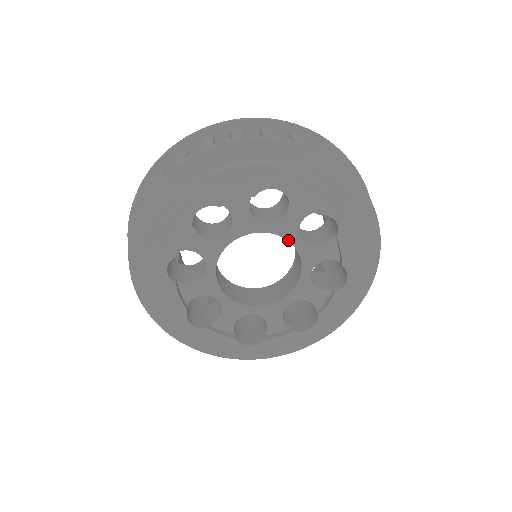
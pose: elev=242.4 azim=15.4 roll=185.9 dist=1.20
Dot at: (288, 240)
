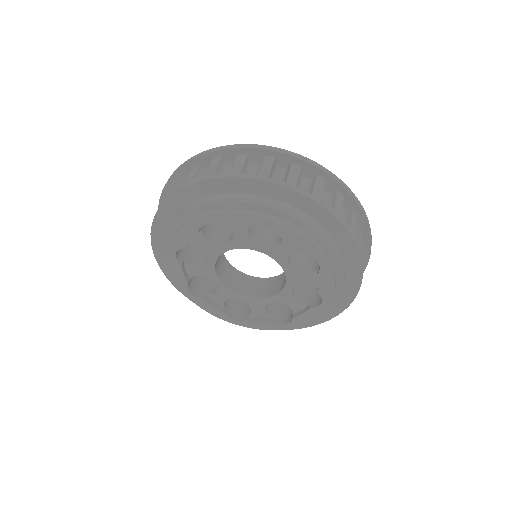
Dot at: (286, 282)
